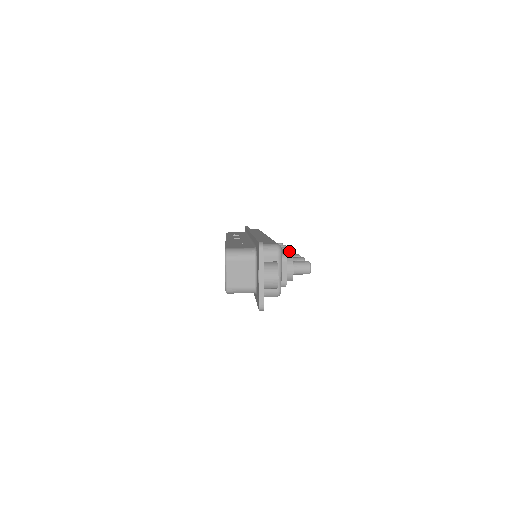
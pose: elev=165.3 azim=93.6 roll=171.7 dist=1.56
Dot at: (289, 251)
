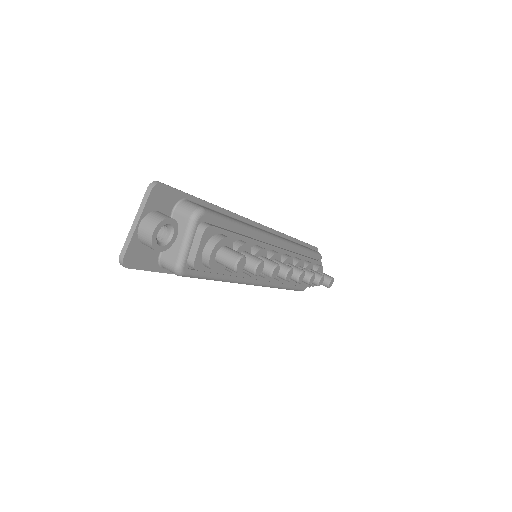
Dot at: (298, 270)
